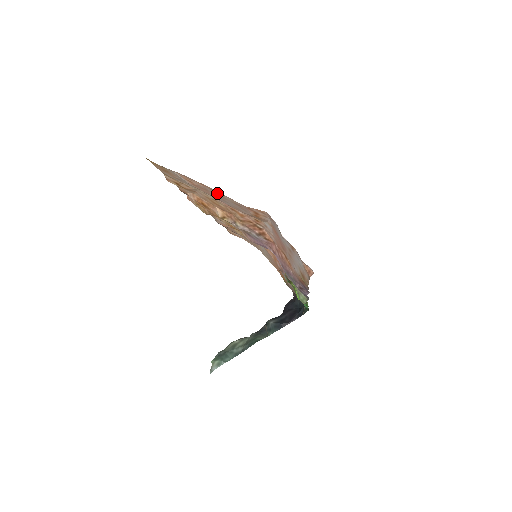
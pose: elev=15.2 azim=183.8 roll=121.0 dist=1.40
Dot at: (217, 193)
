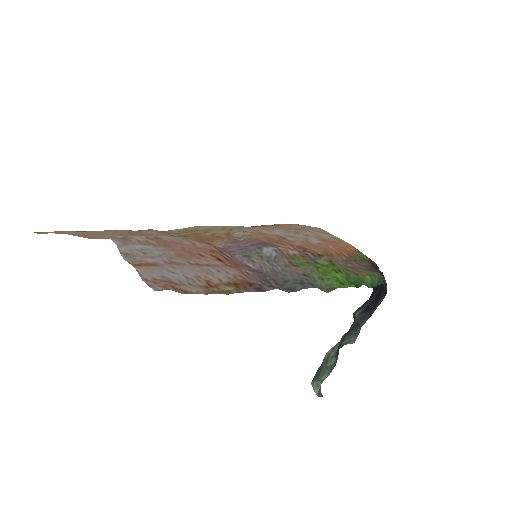
Dot at: (84, 235)
